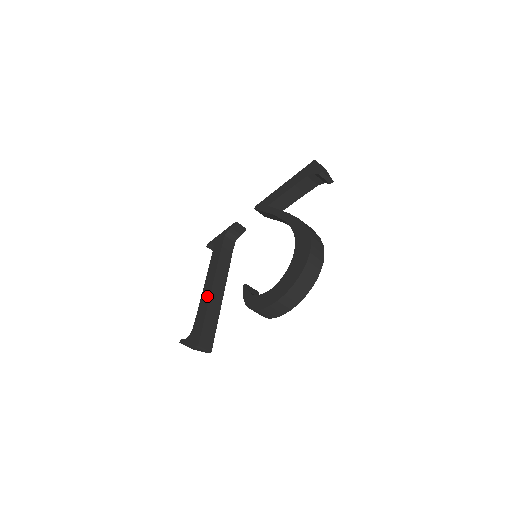
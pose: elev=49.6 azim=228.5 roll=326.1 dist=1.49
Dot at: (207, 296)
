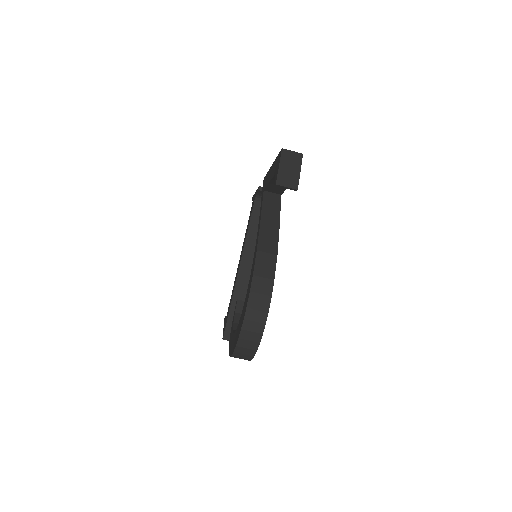
Dot at: (235, 281)
